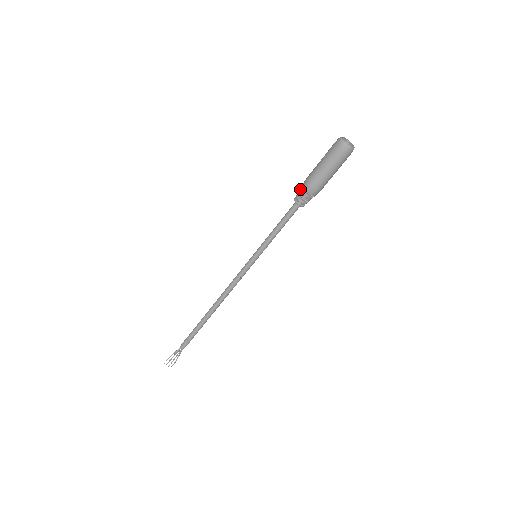
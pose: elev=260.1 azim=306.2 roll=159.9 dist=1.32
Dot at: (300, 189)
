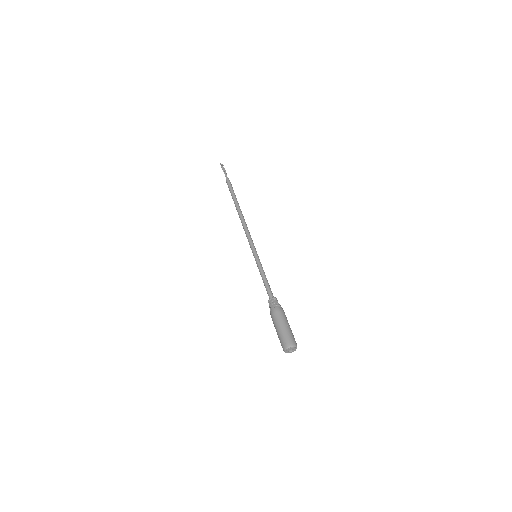
Dot at: (271, 307)
